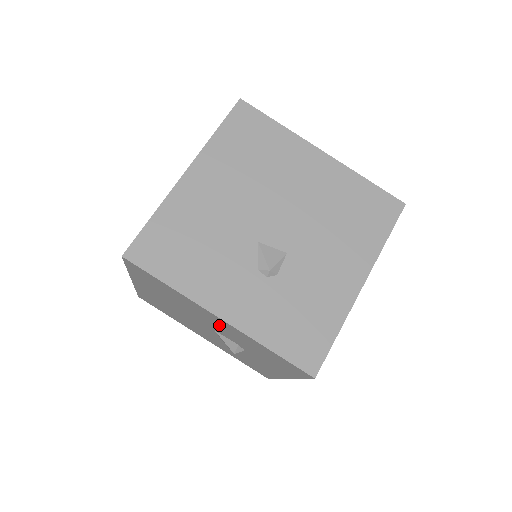
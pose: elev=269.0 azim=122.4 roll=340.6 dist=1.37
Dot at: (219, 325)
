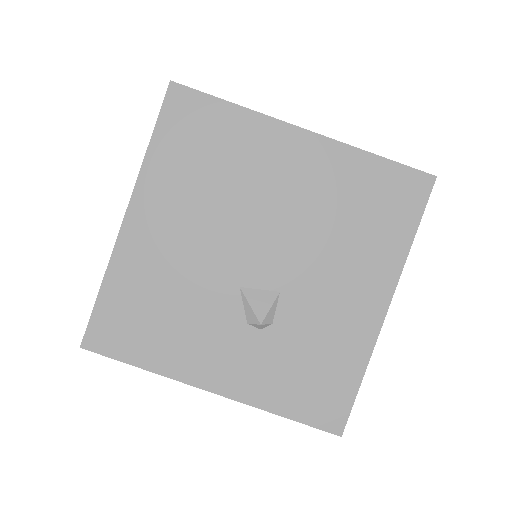
Dot at: occluded
